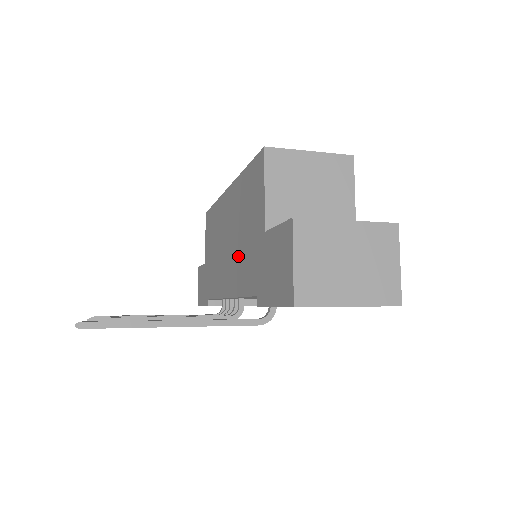
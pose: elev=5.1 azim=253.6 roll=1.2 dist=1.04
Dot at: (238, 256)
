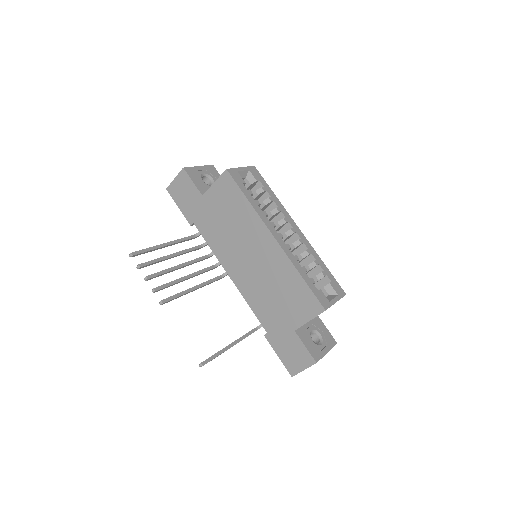
Dot at: (260, 290)
